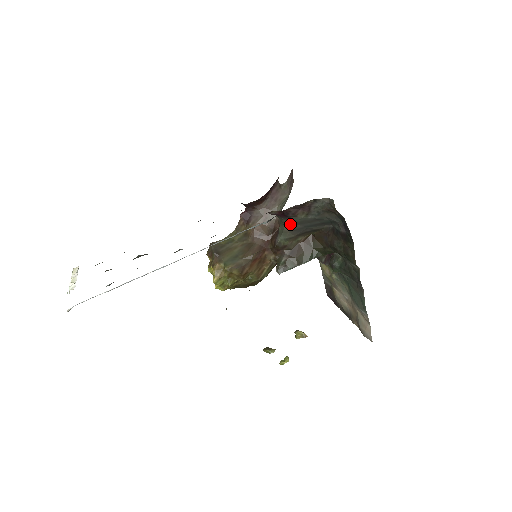
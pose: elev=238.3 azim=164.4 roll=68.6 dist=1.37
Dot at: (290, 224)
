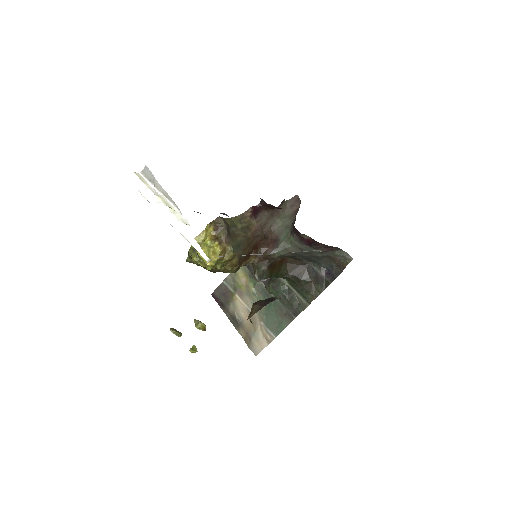
Dot at: (298, 248)
